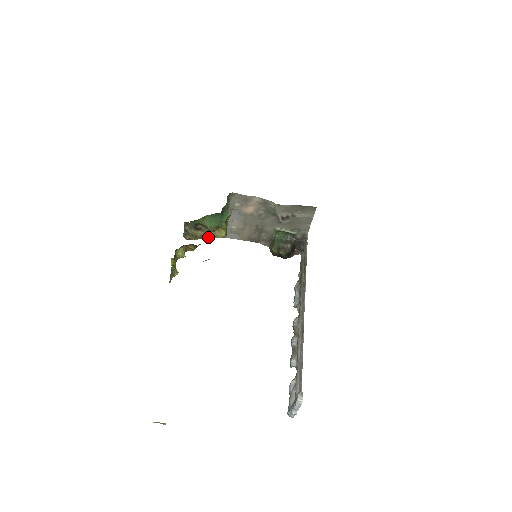
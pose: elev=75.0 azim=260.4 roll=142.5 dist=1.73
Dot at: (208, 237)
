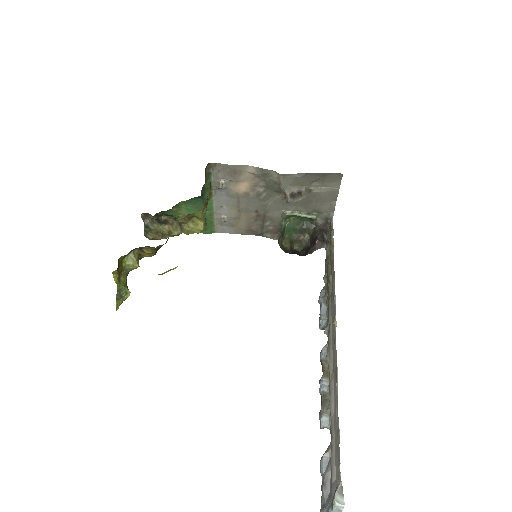
Dot at: (179, 233)
